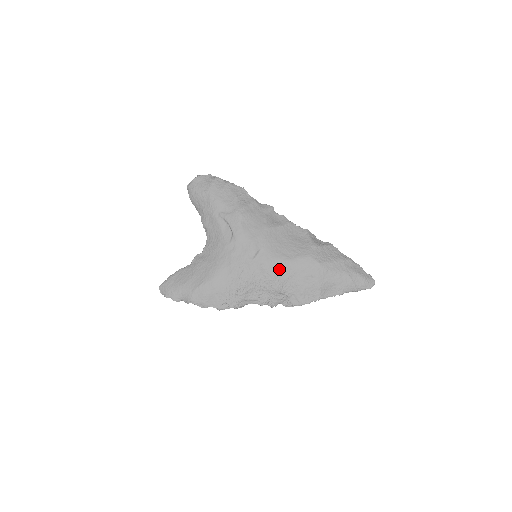
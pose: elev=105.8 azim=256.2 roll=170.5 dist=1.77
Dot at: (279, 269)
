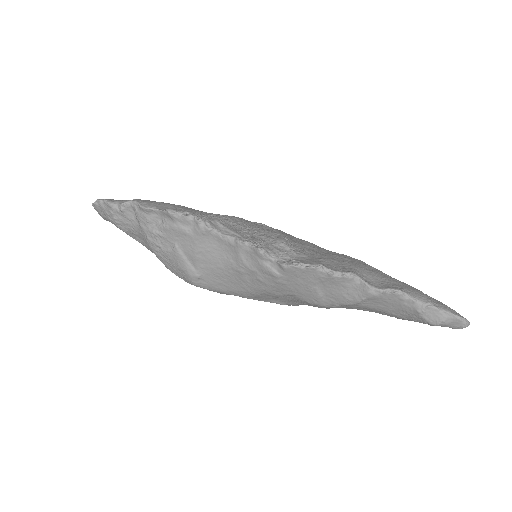
Dot at: (294, 238)
